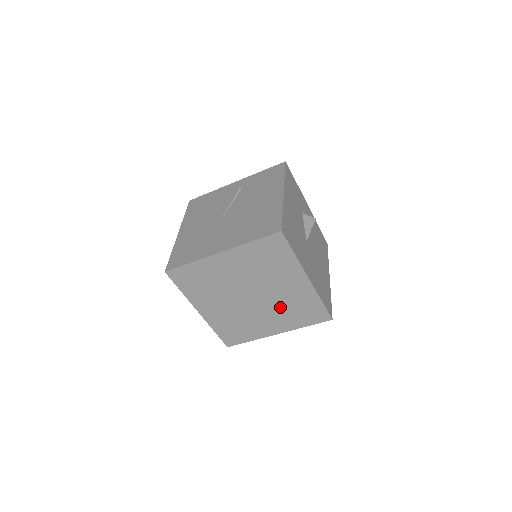
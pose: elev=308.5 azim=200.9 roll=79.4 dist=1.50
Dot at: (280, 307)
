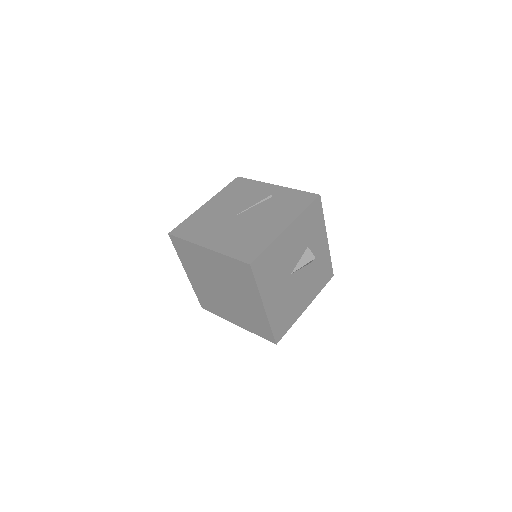
Dot at: (241, 310)
